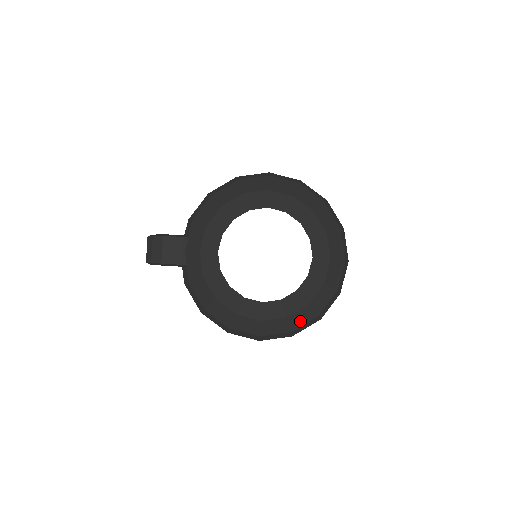
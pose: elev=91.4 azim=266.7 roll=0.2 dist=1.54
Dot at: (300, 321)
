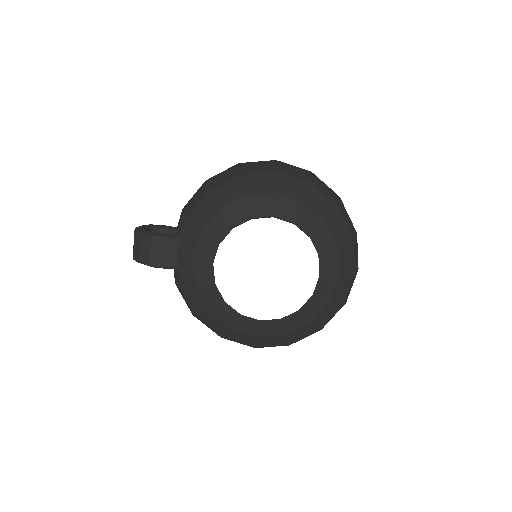
Dot at: (300, 336)
